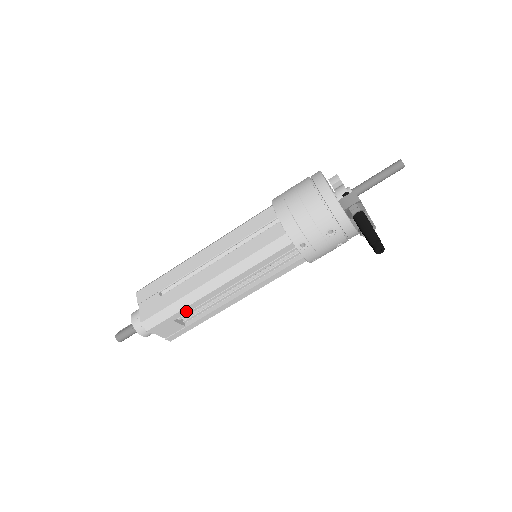
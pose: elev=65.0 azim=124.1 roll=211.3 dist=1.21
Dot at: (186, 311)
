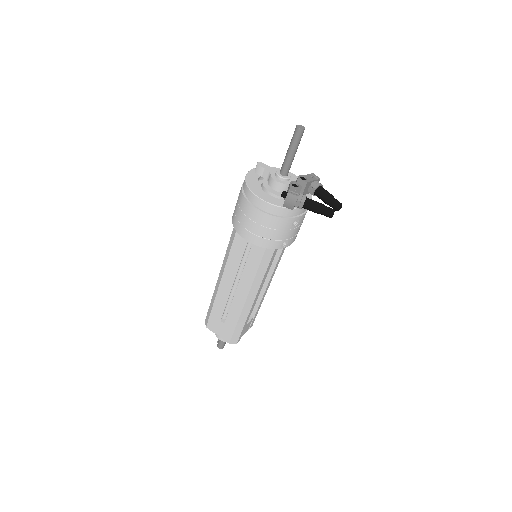
Dot at: (248, 319)
